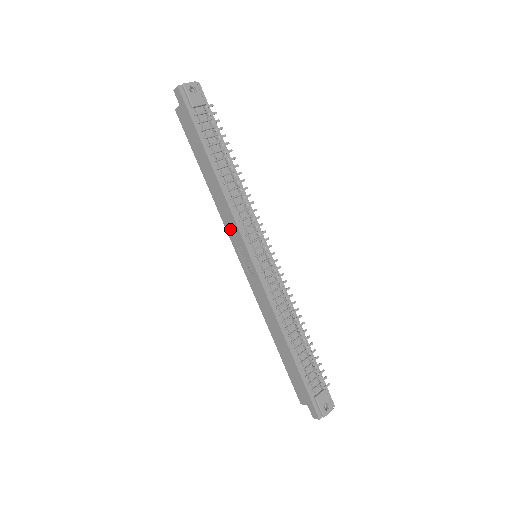
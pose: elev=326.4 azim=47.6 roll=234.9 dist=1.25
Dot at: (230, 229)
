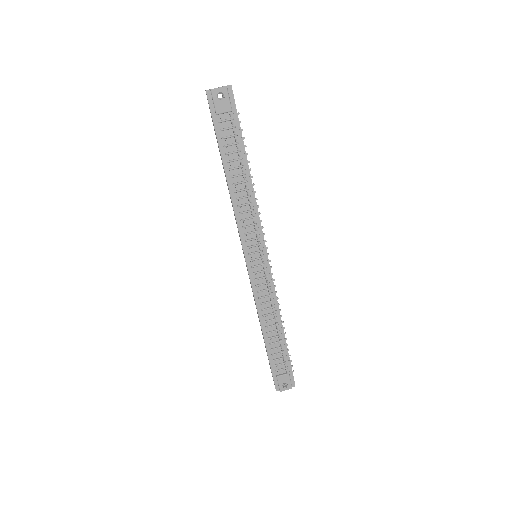
Dot at: occluded
